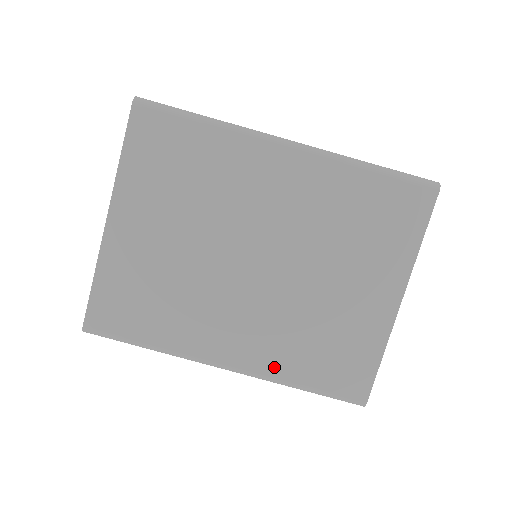
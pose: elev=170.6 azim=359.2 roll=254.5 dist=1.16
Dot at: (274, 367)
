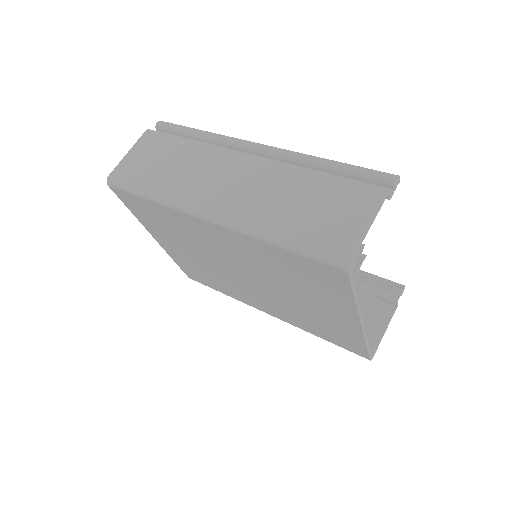
Dot at: (296, 324)
